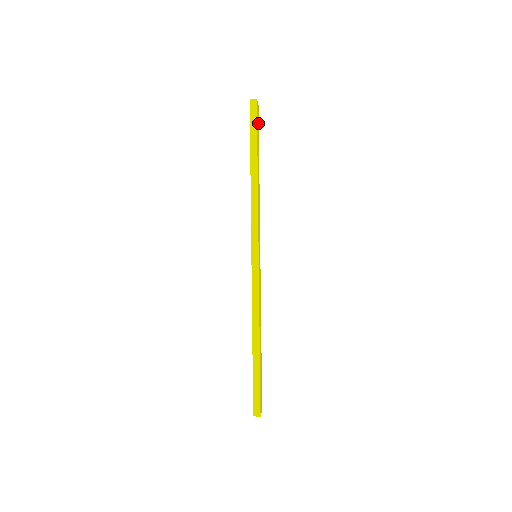
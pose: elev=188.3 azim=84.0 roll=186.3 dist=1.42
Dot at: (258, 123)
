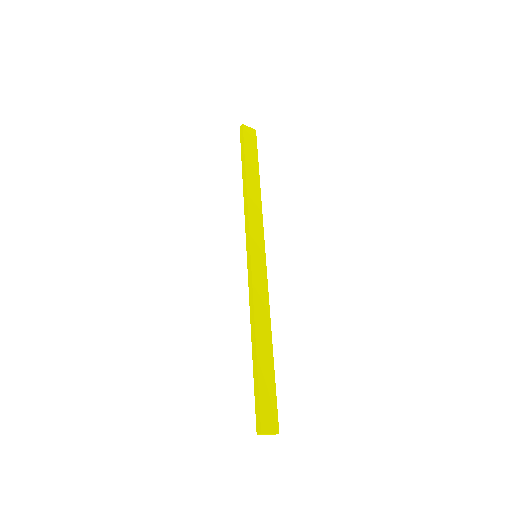
Dot at: (254, 143)
